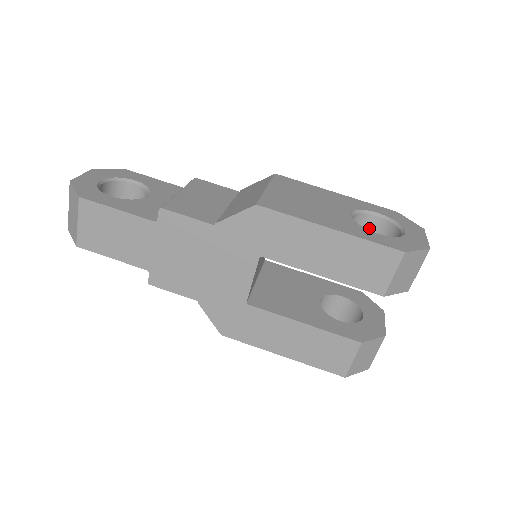
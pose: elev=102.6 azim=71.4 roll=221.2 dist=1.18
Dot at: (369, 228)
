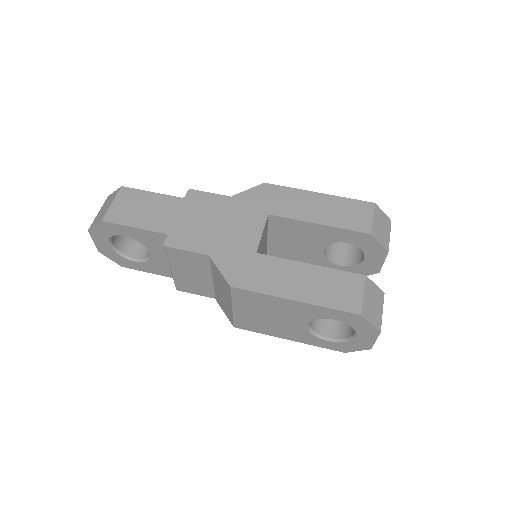
Dot at: (342, 246)
